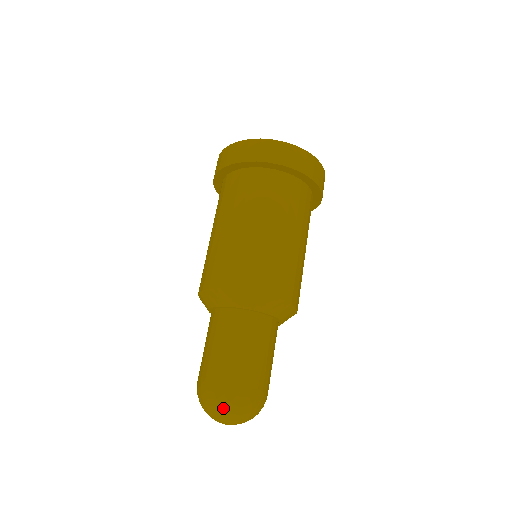
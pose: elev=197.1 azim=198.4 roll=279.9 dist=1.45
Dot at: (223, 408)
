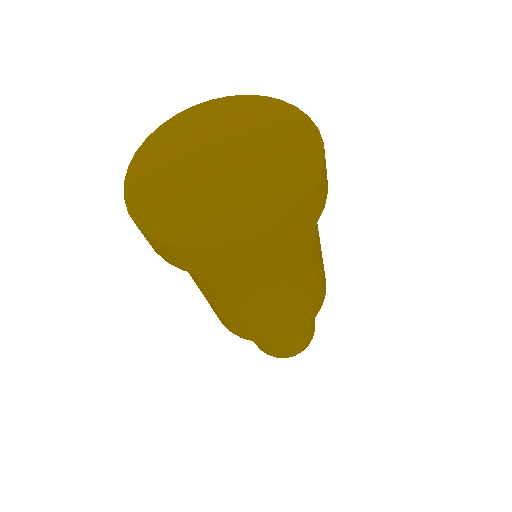
Dot at: occluded
